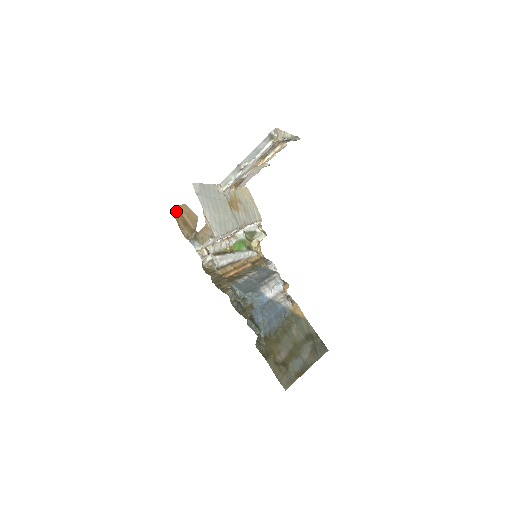
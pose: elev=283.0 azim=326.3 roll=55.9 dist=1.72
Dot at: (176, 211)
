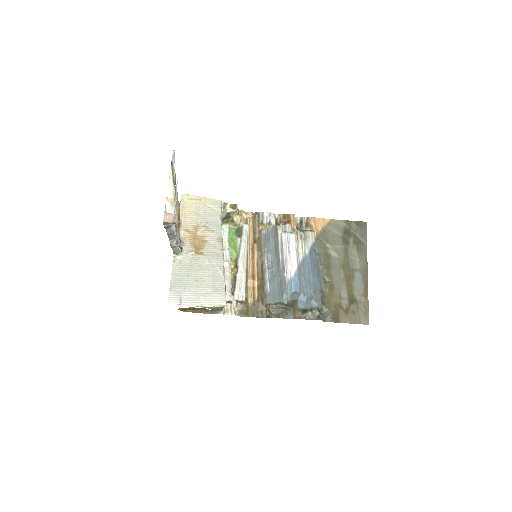
Dot at: (180, 310)
